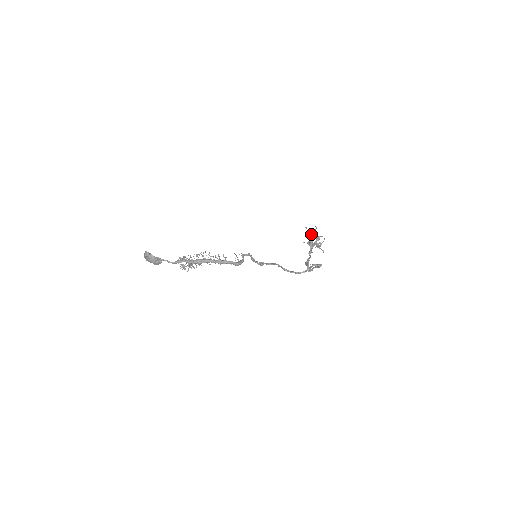
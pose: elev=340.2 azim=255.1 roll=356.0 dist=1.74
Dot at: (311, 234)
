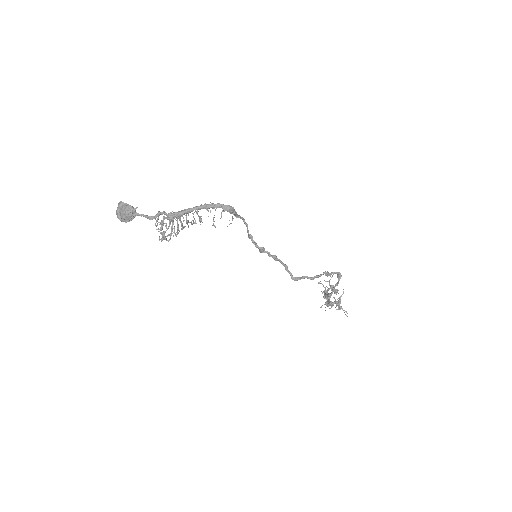
Dot at: occluded
